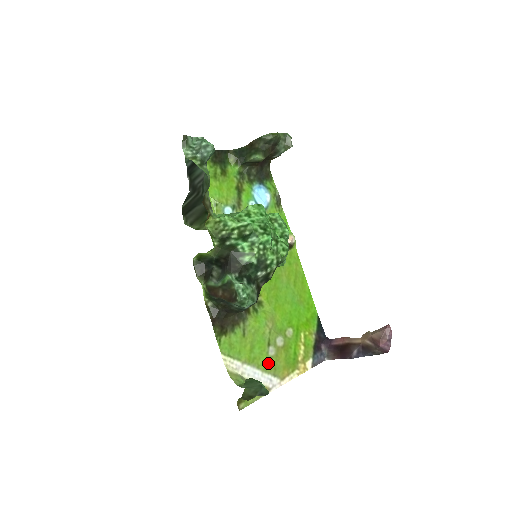
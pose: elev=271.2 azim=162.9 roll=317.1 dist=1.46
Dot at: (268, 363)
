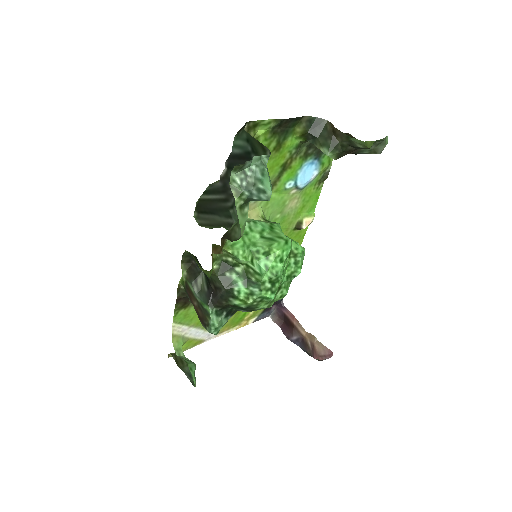
Dot at: occluded
